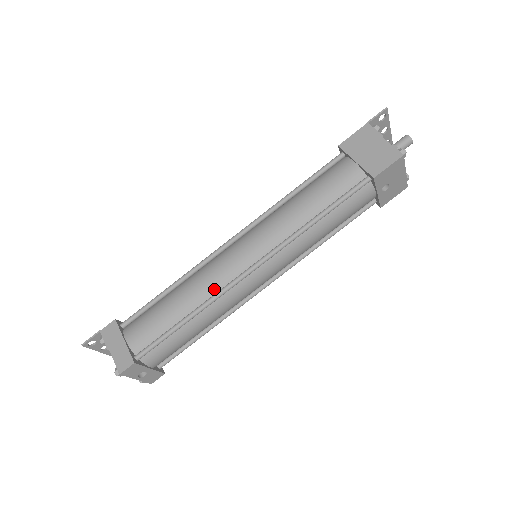
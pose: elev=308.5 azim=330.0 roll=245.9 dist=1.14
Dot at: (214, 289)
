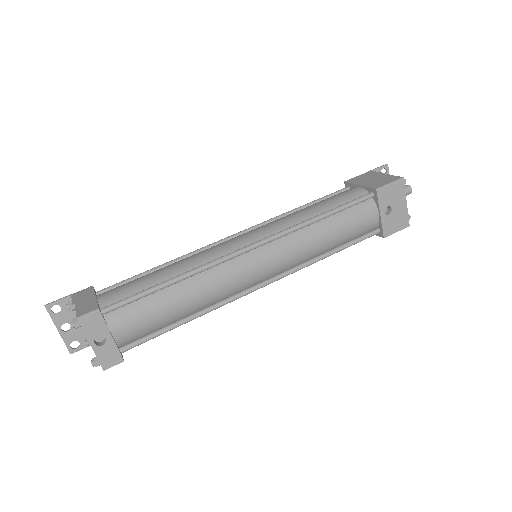
Dot at: (208, 261)
